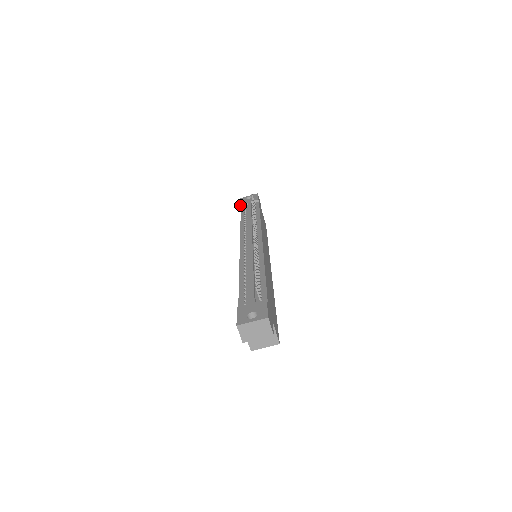
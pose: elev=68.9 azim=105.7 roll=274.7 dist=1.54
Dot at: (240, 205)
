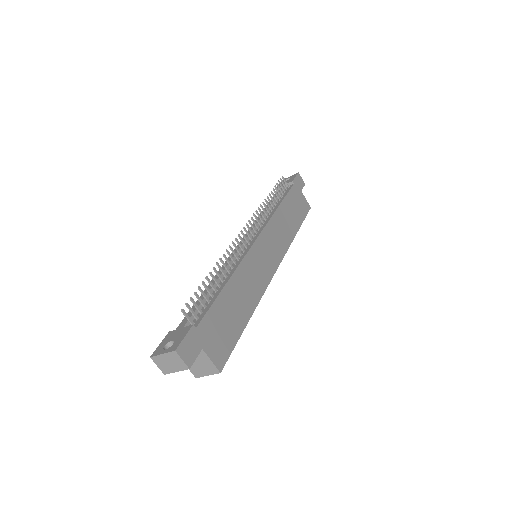
Dot at: occluded
